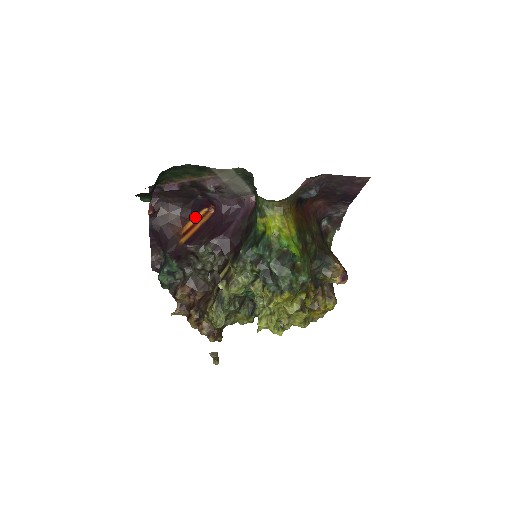
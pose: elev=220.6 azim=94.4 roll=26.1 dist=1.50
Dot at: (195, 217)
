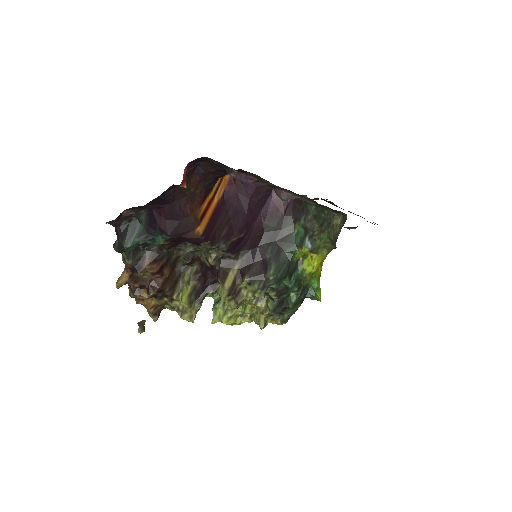
Dot at: (214, 187)
